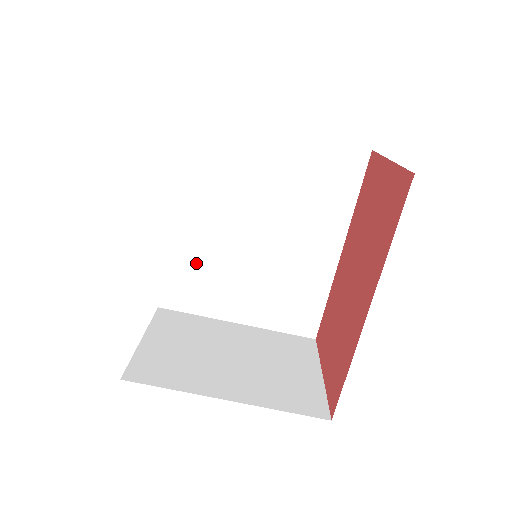
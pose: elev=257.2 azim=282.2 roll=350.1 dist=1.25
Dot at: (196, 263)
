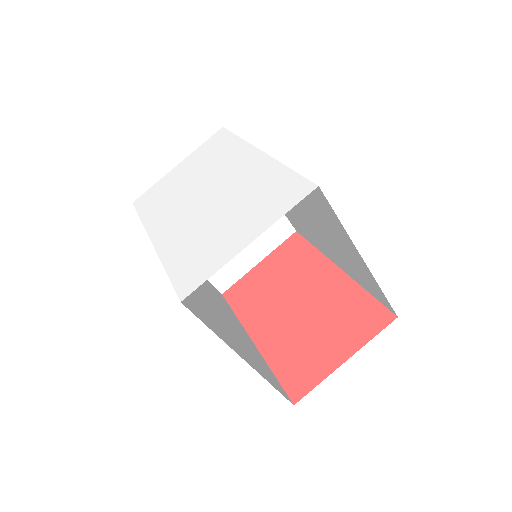
Dot at: occluded
